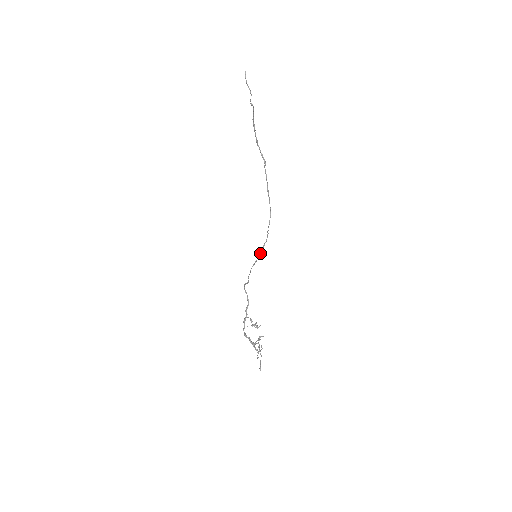
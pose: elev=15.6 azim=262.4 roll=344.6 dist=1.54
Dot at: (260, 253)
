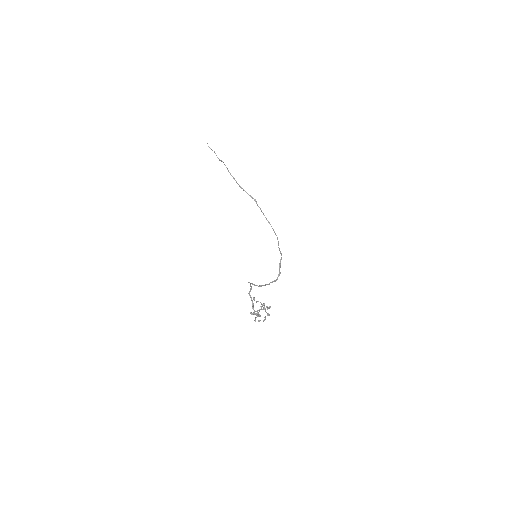
Dot at: (279, 271)
